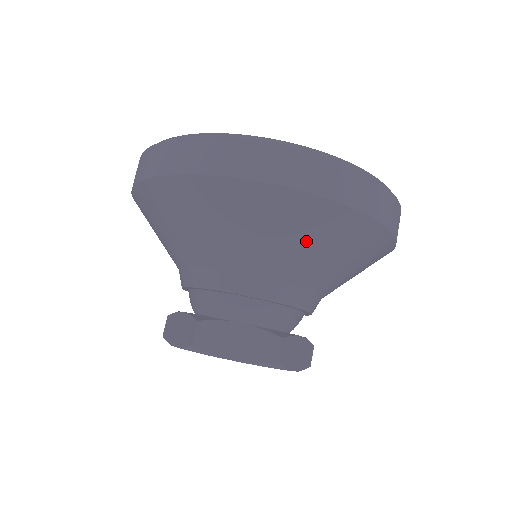
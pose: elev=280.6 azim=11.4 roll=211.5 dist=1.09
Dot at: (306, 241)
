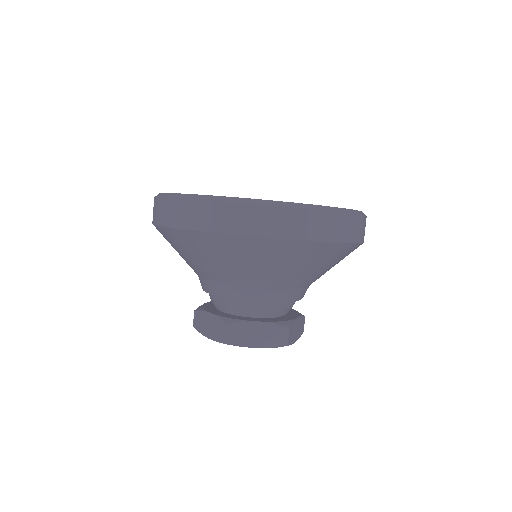
Dot at: (209, 257)
